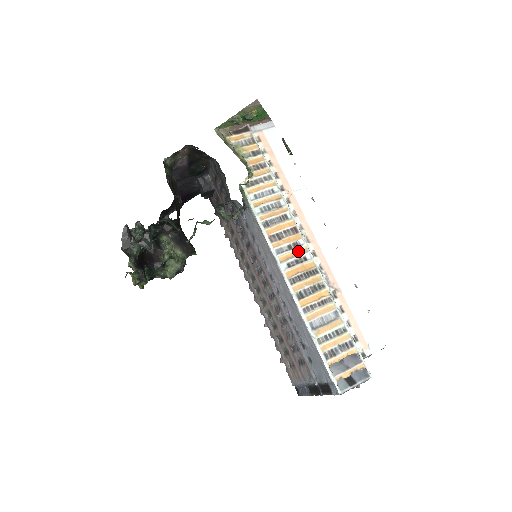
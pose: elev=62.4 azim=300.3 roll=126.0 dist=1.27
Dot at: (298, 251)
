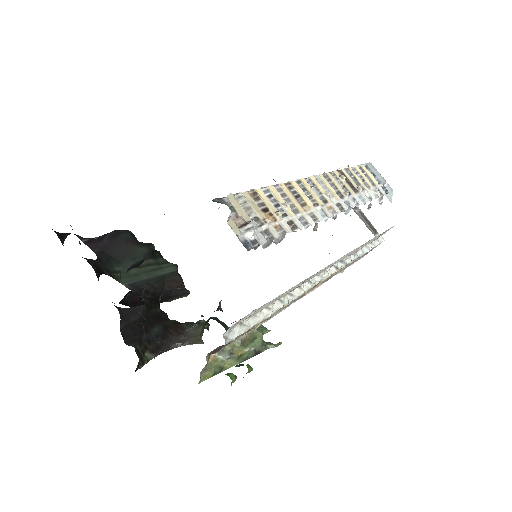
Dot at: occluded
